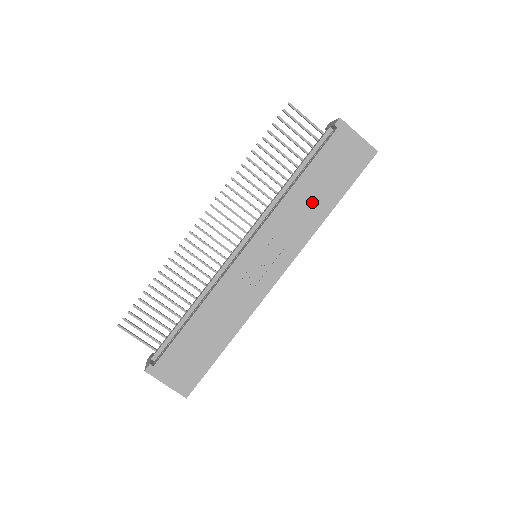
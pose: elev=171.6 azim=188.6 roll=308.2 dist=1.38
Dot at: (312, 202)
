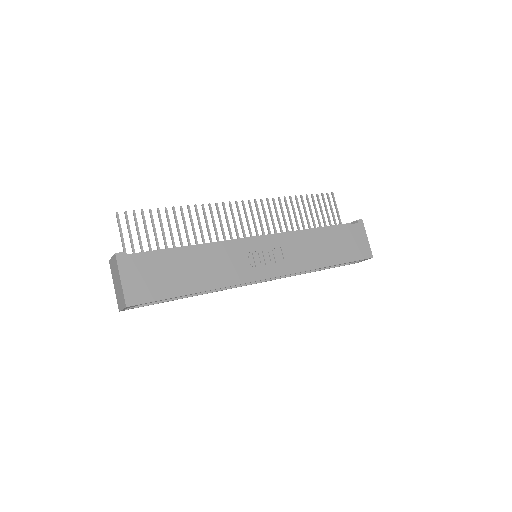
Dot at: (319, 250)
